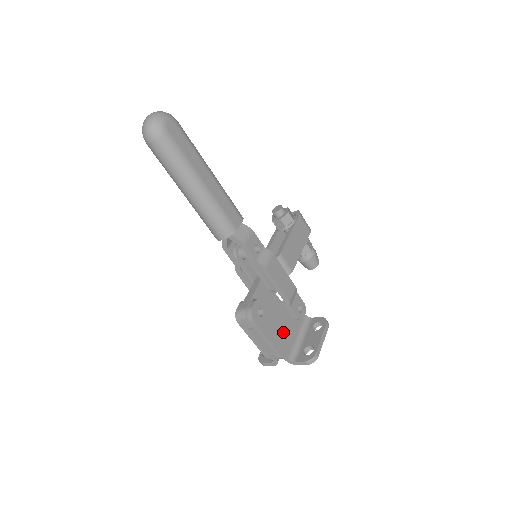
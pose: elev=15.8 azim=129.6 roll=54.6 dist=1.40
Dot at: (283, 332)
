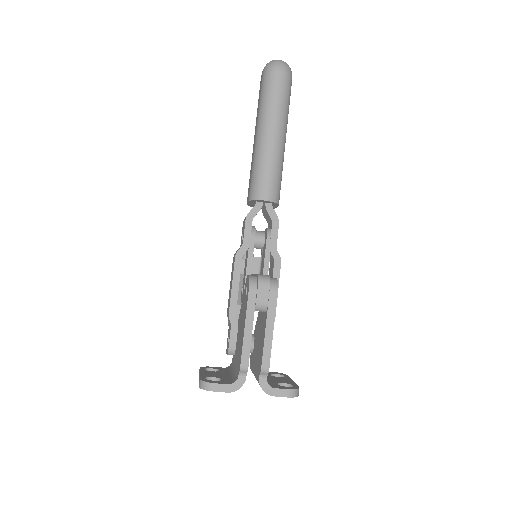
Dot at: occluded
